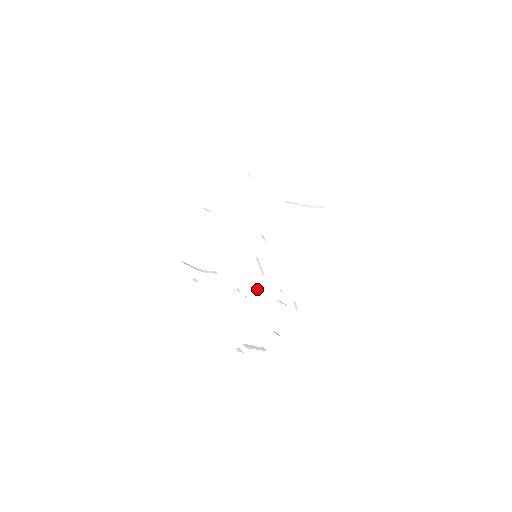
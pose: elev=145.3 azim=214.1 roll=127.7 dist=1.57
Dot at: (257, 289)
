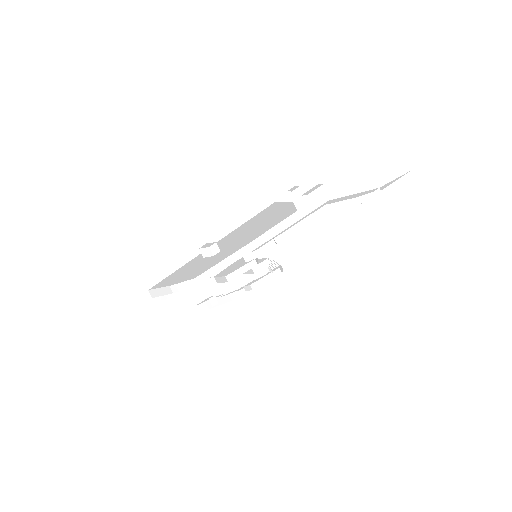
Dot at: occluded
